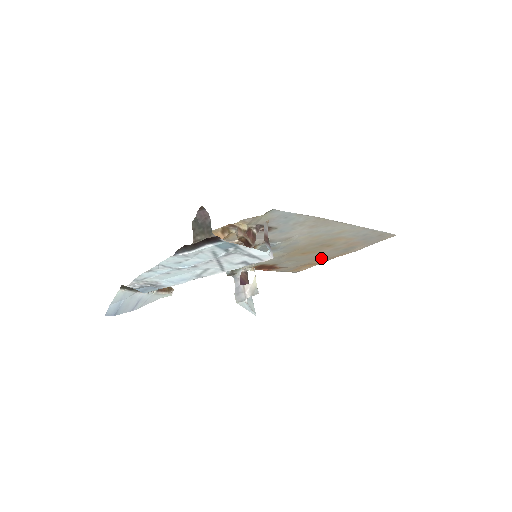
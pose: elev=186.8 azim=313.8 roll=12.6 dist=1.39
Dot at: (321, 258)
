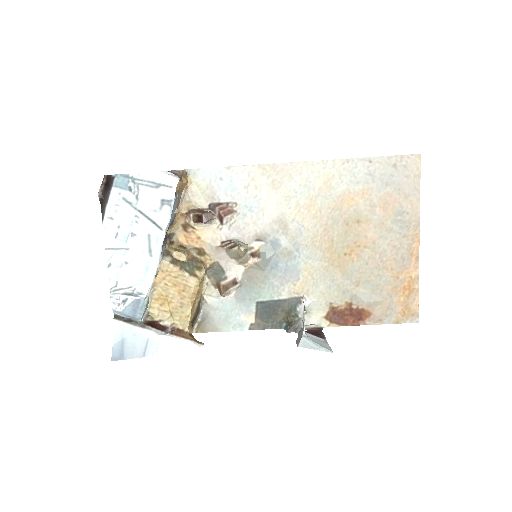
Dot at: (395, 260)
